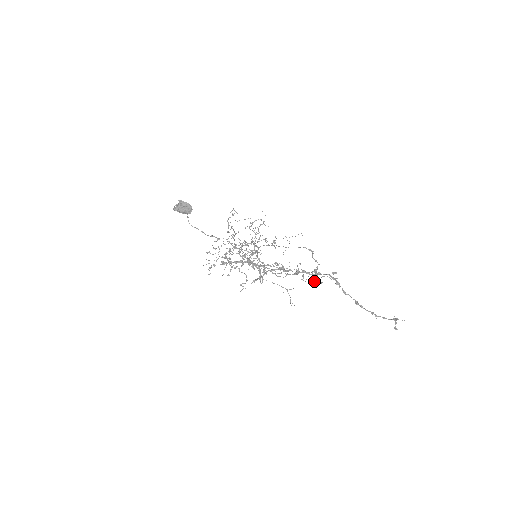
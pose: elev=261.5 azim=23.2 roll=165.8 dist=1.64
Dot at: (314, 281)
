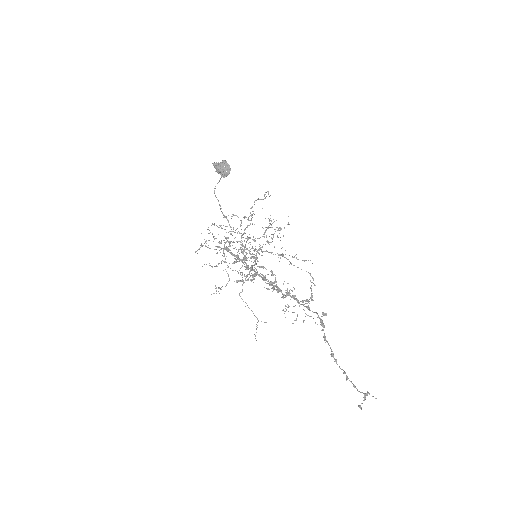
Dot at: (297, 315)
